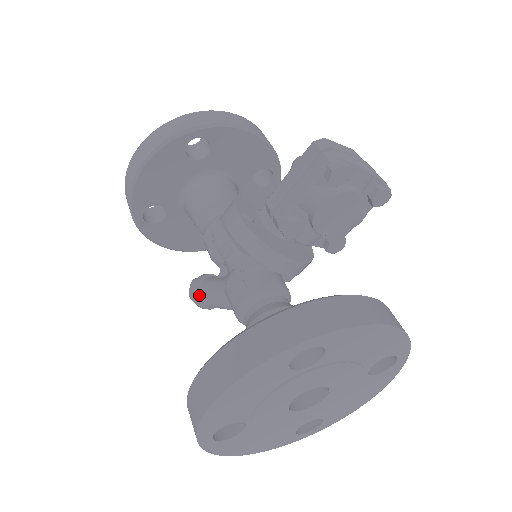
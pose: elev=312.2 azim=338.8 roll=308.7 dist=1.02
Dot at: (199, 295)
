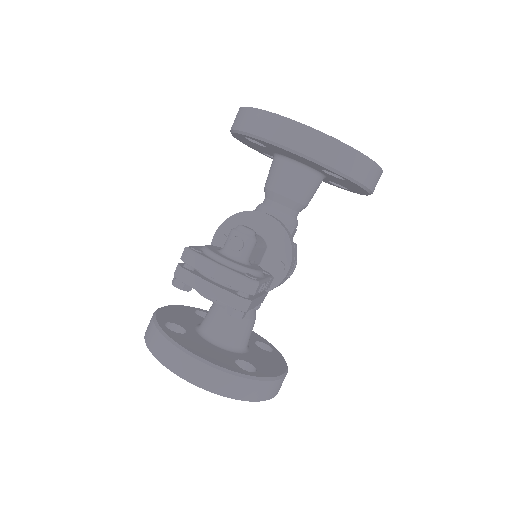
Dot at: occluded
